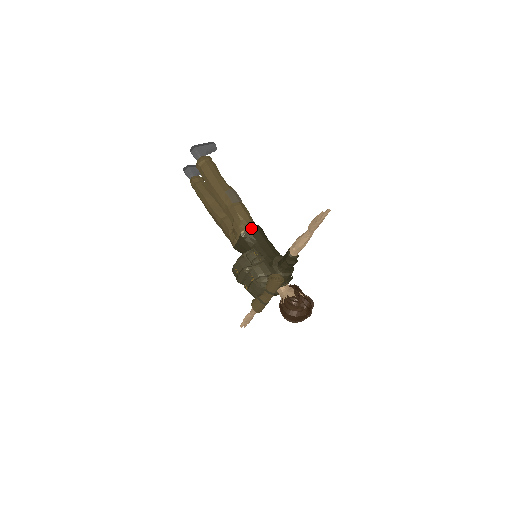
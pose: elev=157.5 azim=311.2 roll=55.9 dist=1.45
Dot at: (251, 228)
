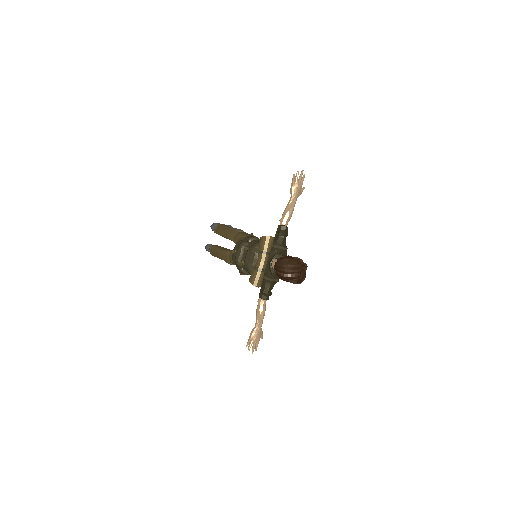
Dot at: occluded
